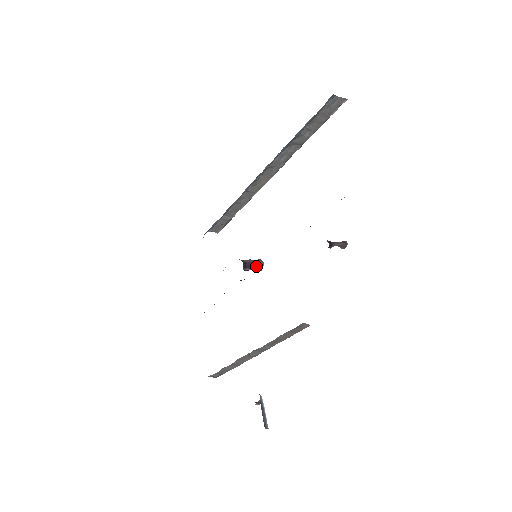
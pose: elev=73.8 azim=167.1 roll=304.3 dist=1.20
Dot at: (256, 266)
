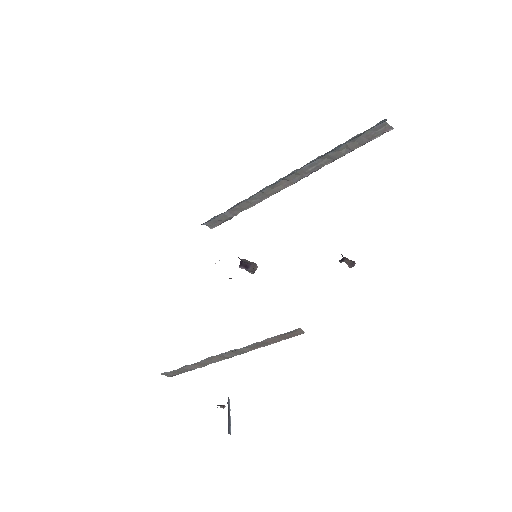
Dot at: (250, 267)
